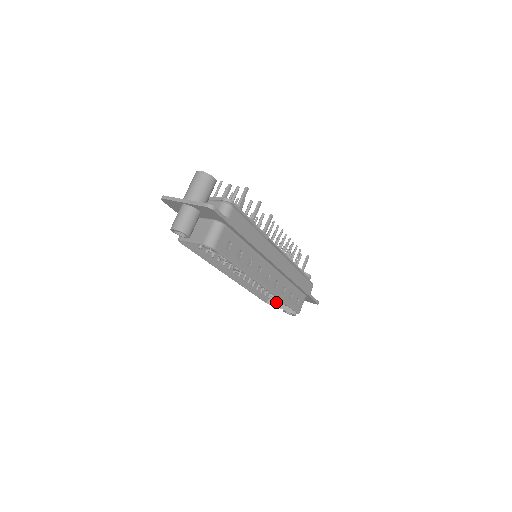
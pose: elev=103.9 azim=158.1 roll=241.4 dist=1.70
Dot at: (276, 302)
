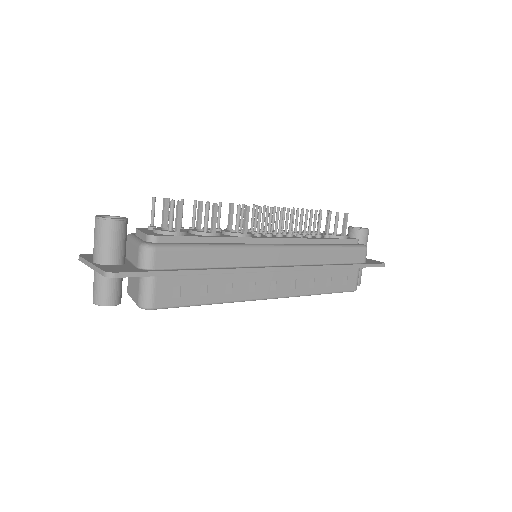
Dot at: occluded
